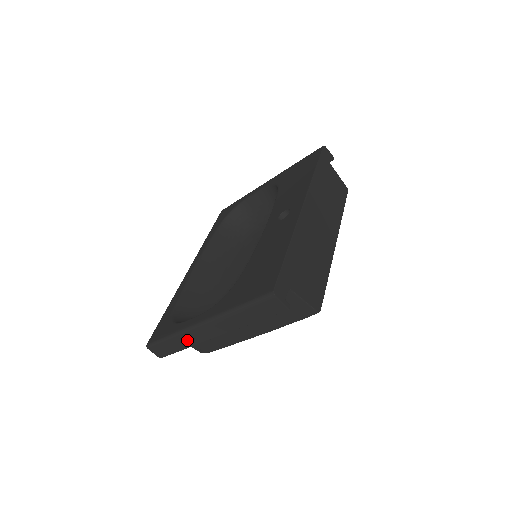
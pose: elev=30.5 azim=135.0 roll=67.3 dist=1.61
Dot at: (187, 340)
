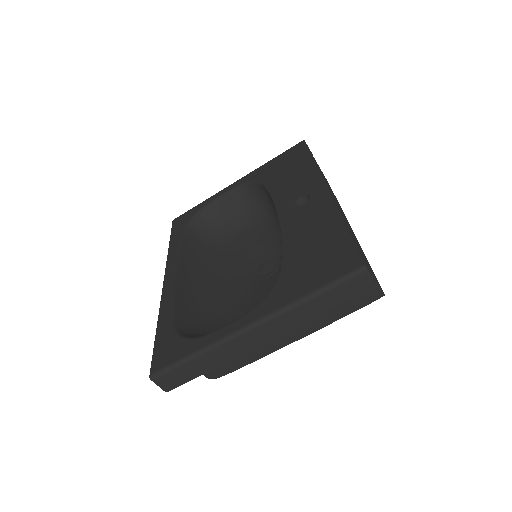
Dot at: (221, 355)
